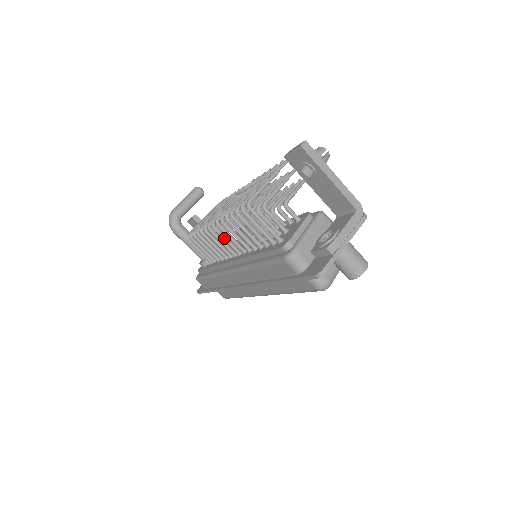
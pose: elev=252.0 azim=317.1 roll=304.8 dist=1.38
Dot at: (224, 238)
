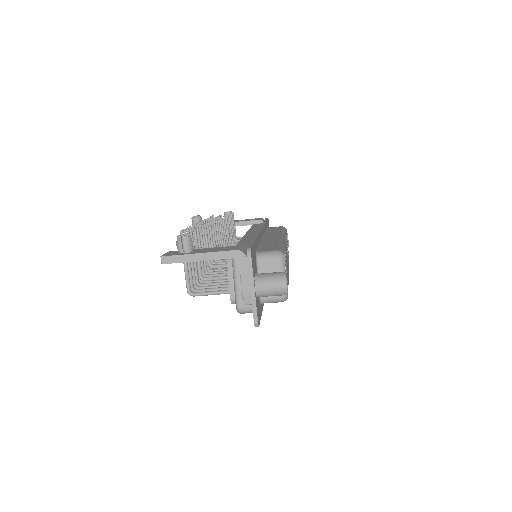
Dot at: occluded
